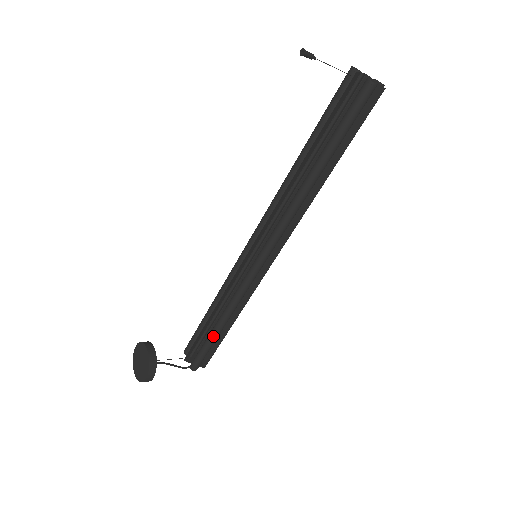
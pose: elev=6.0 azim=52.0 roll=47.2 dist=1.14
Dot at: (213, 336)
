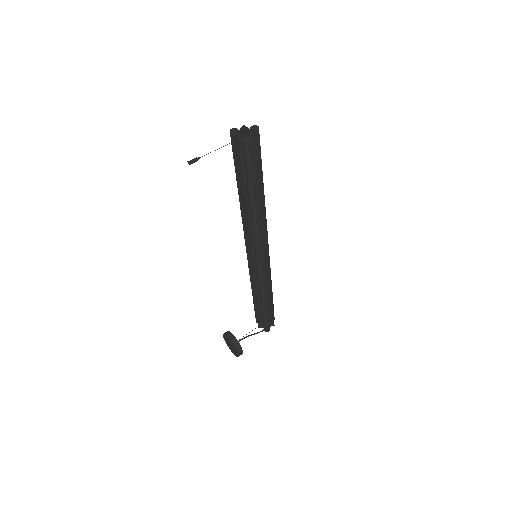
Dot at: (264, 310)
